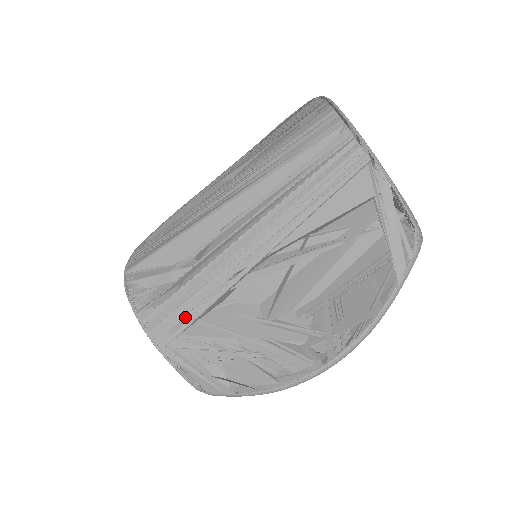
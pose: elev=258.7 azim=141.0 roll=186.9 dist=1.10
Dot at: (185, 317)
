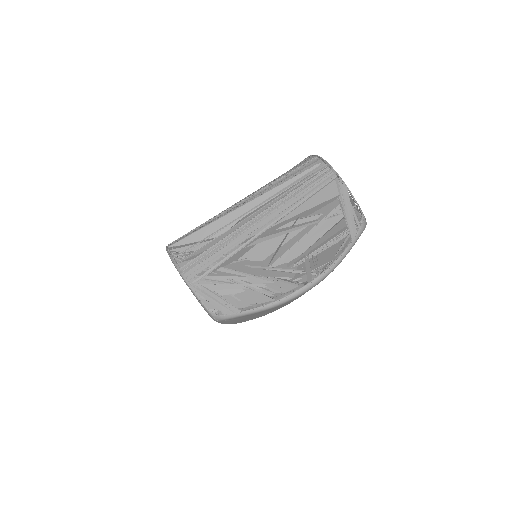
Dot at: (211, 266)
